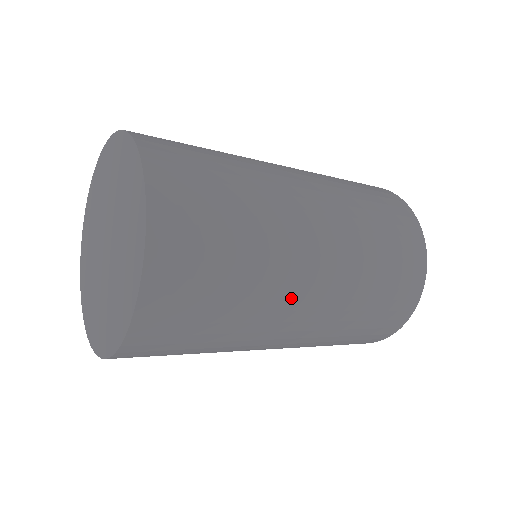
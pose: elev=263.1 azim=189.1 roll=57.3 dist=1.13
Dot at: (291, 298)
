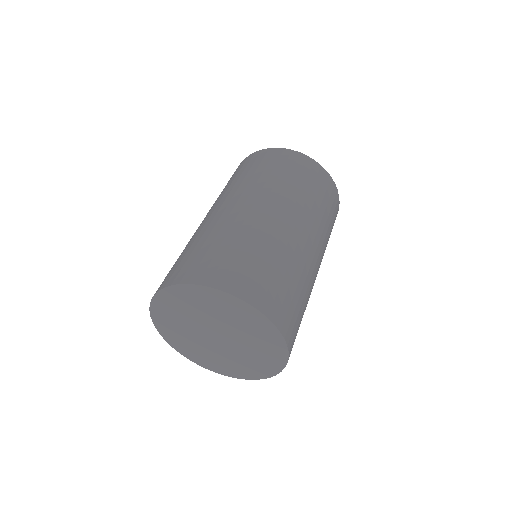
Dot at: occluded
